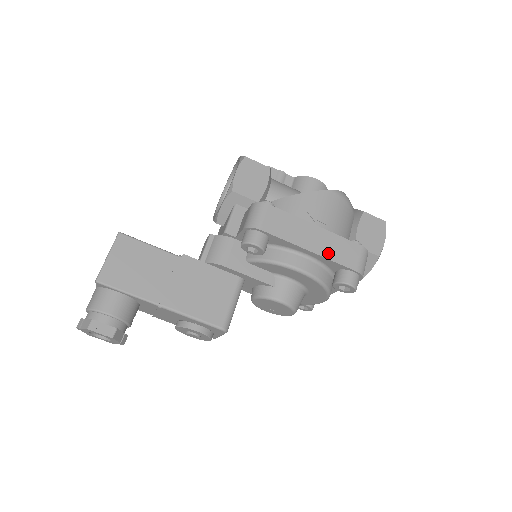
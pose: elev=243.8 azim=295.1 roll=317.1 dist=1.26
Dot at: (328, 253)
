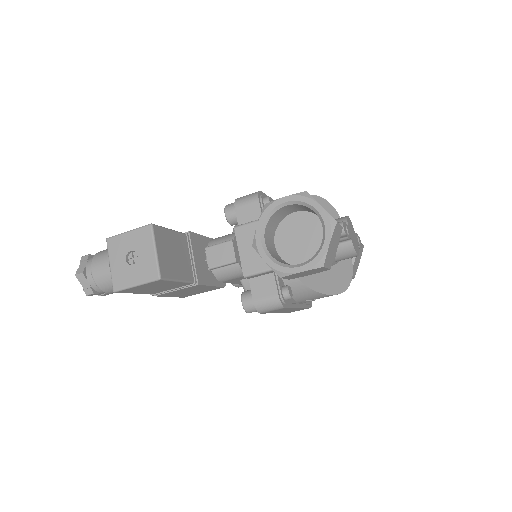
Dot at: occluded
